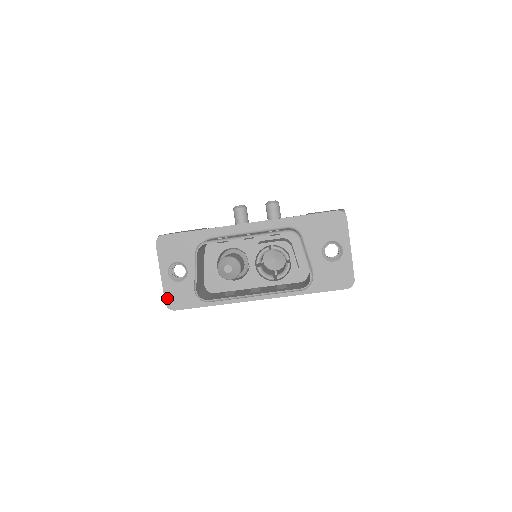
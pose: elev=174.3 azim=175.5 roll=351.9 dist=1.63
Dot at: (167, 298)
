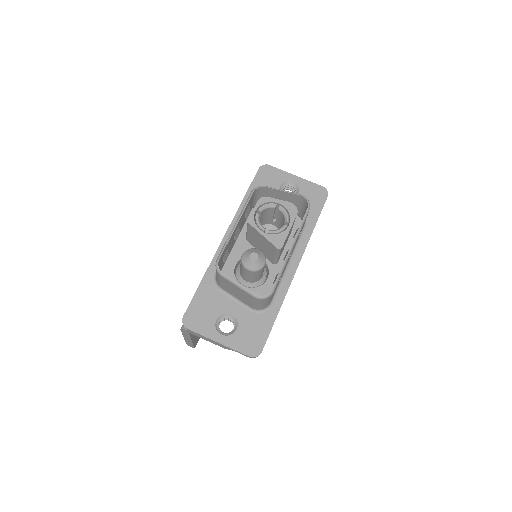
Dot at: (245, 351)
